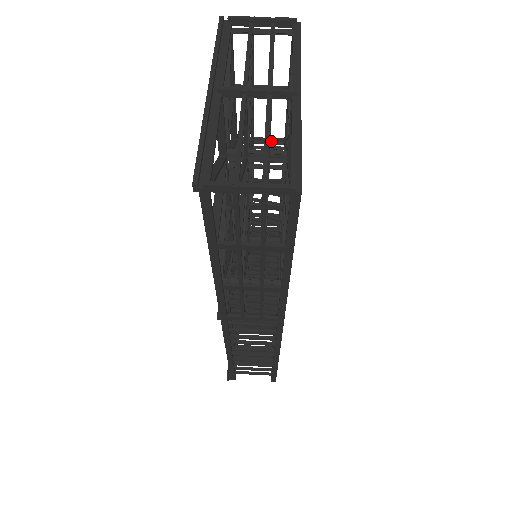
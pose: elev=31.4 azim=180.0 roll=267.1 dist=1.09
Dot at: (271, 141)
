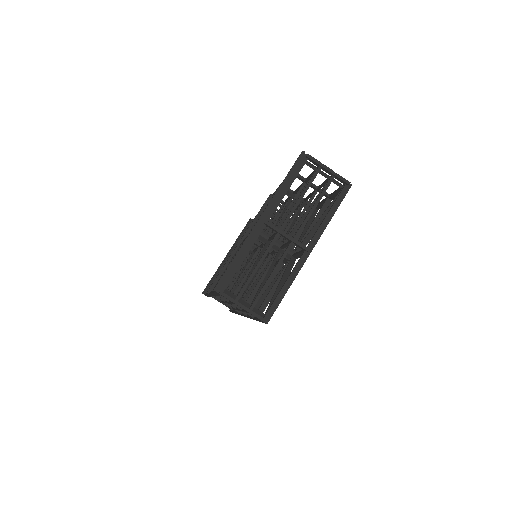
Dot at: (305, 203)
